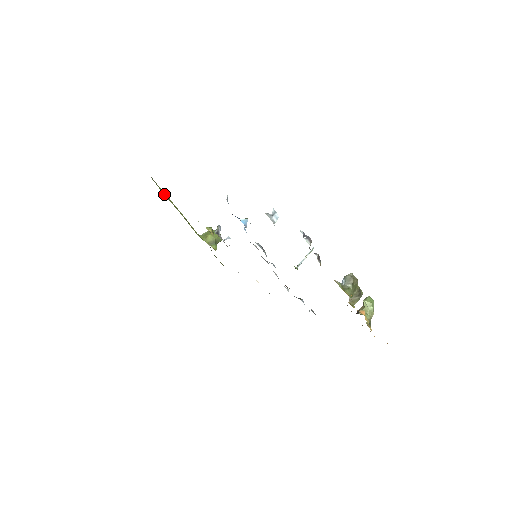
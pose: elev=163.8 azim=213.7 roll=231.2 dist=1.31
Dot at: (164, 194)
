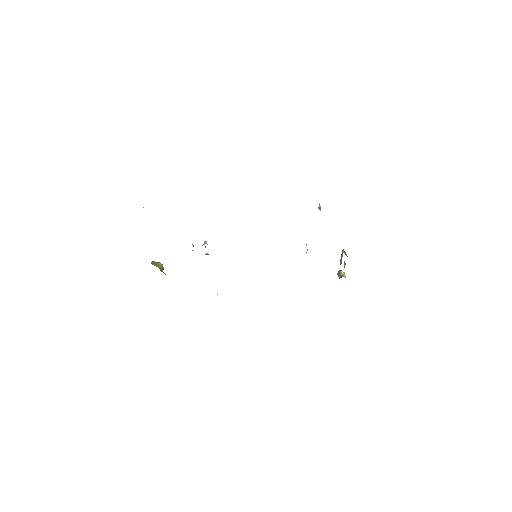
Dot at: occluded
